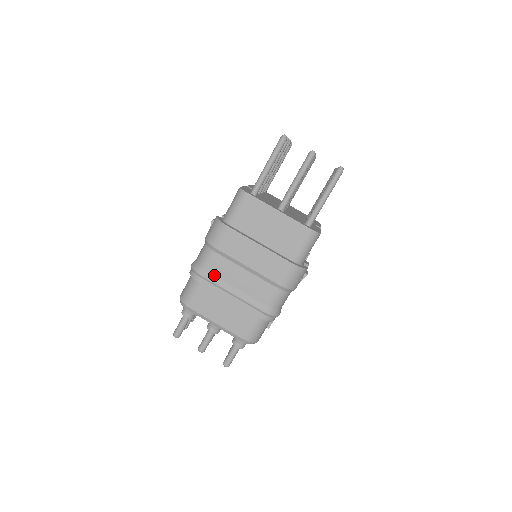
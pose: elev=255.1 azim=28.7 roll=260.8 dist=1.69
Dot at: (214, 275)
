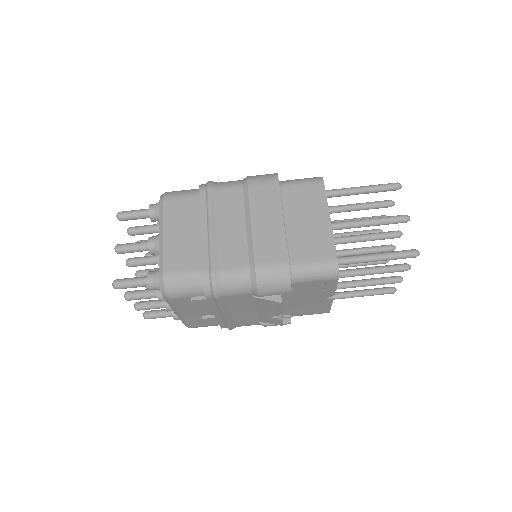
Dot at: (217, 201)
